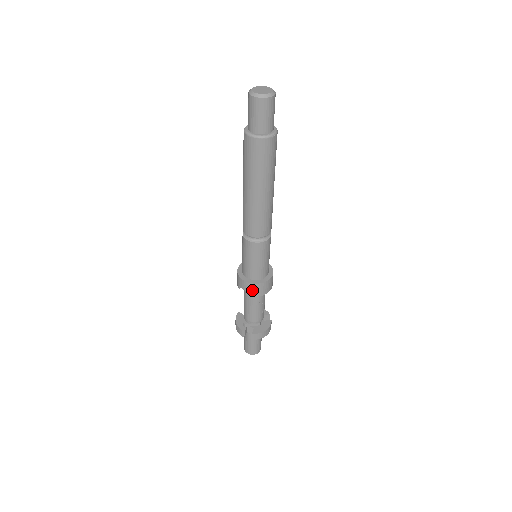
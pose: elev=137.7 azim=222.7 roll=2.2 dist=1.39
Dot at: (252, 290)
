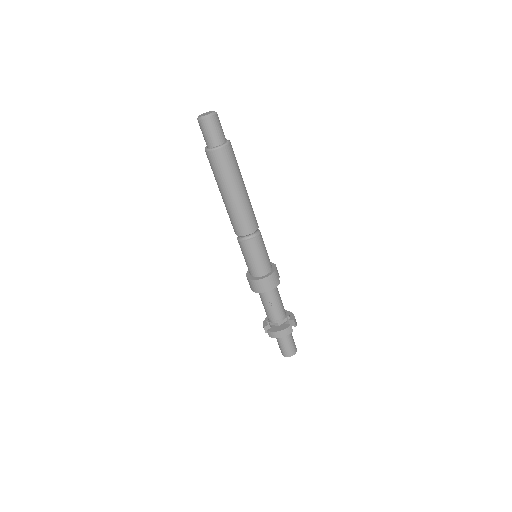
Dot at: (251, 285)
